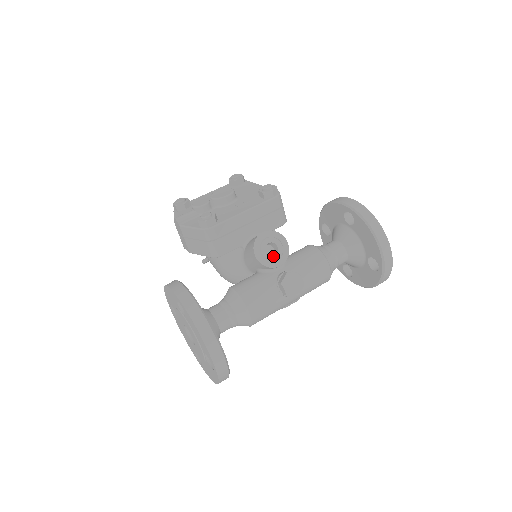
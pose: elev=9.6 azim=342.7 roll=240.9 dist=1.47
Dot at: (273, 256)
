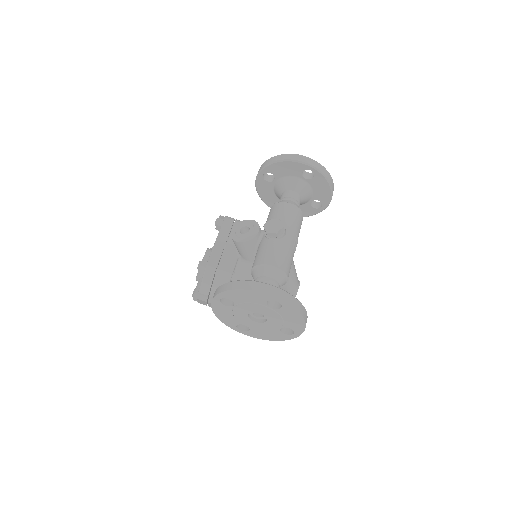
Dot at: (249, 232)
